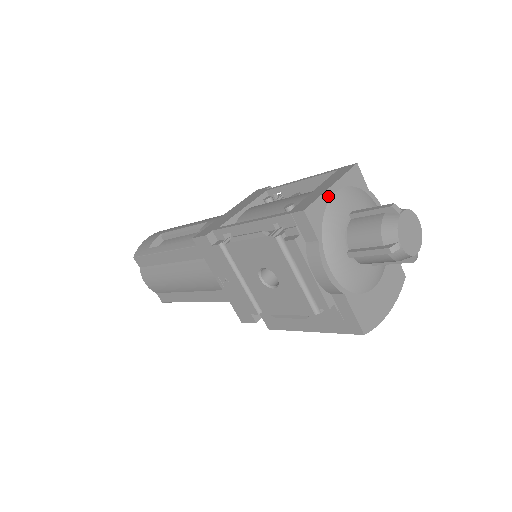
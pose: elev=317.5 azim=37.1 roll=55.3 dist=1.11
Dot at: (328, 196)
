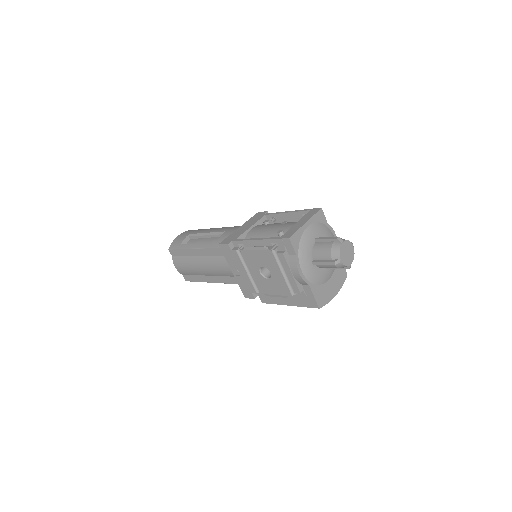
Dot at: (303, 229)
